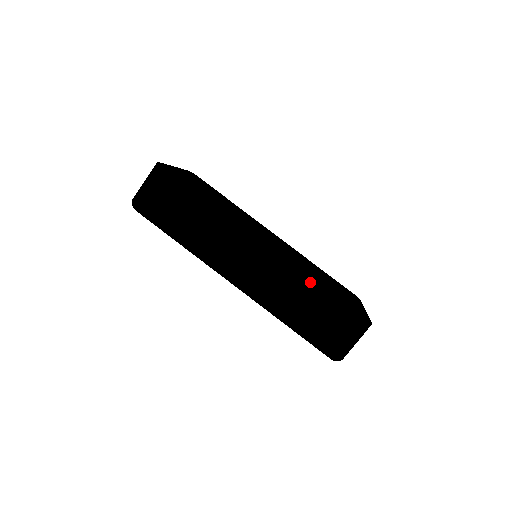
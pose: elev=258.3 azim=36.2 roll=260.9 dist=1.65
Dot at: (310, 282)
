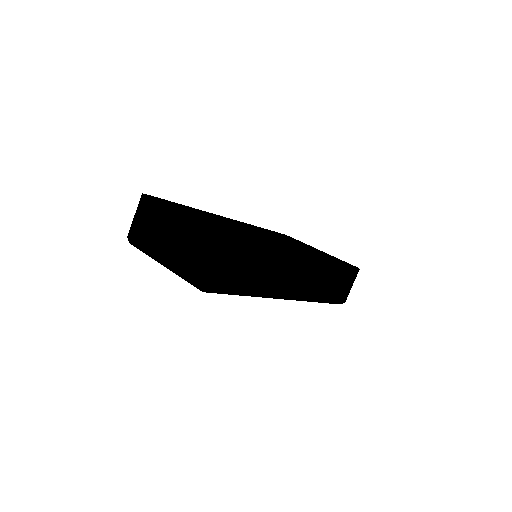
Dot at: (334, 266)
